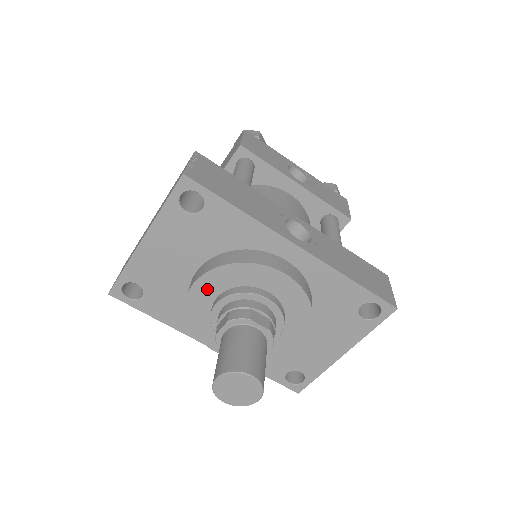
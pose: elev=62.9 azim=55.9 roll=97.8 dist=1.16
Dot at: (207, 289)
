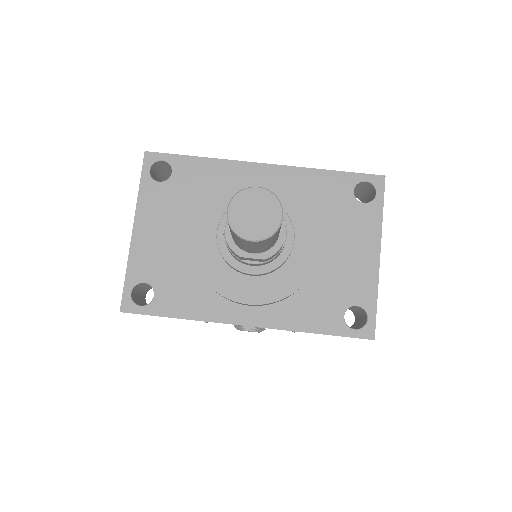
Dot at: (204, 229)
